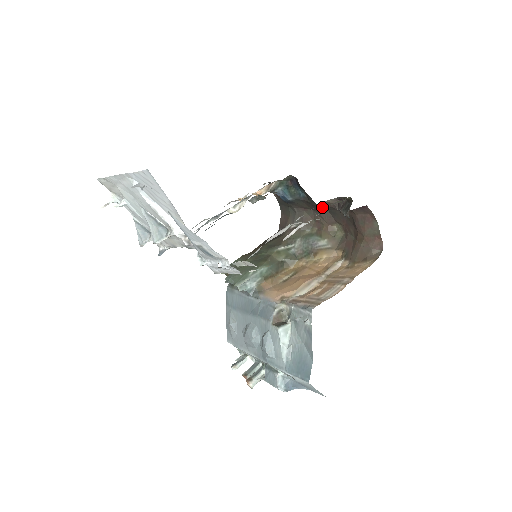
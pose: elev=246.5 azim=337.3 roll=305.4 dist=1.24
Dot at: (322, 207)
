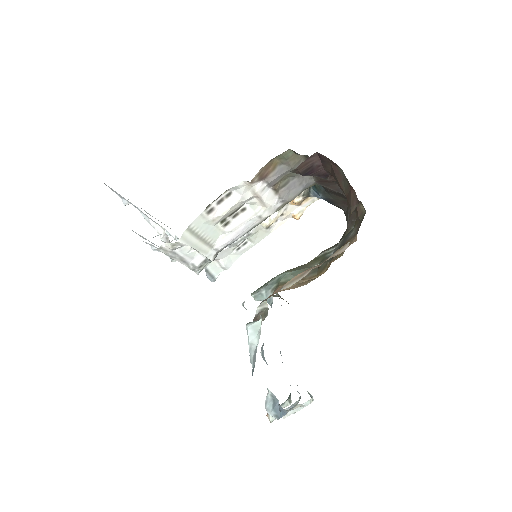
Dot at: (337, 188)
